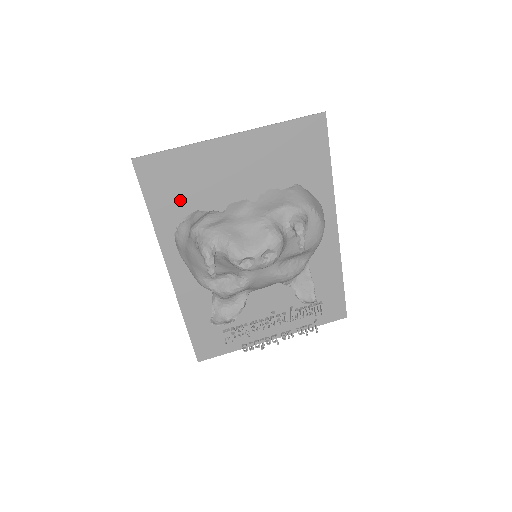
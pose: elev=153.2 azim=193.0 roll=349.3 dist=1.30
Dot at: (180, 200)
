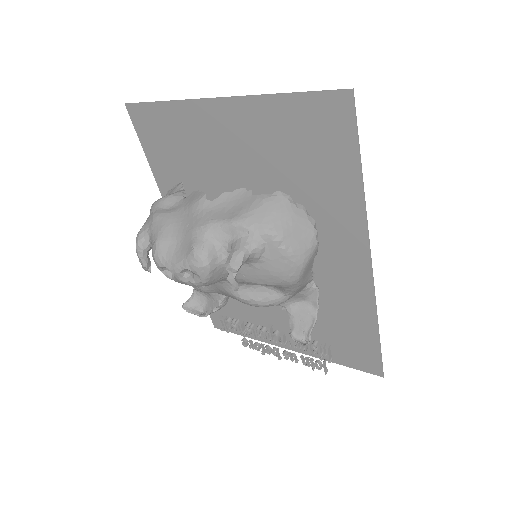
Dot at: (176, 163)
